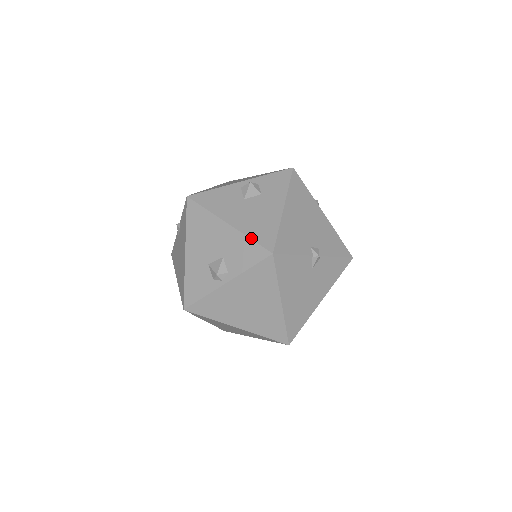
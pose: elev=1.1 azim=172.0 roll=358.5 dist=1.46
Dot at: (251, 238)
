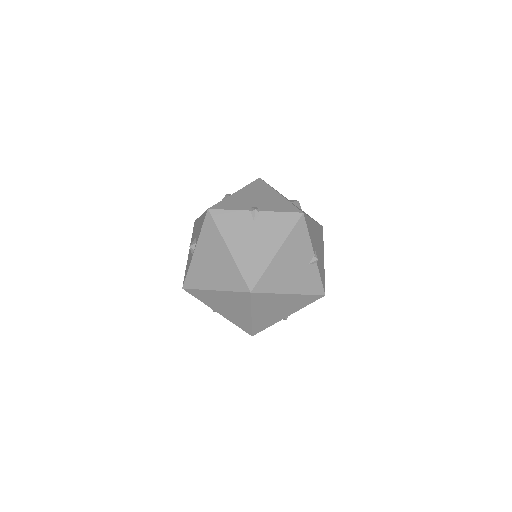
Dot at: occluded
